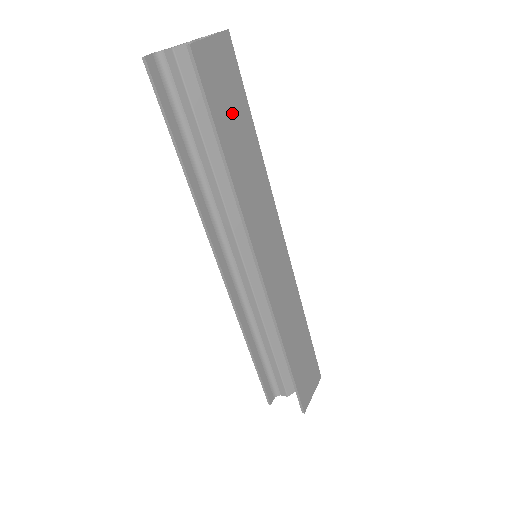
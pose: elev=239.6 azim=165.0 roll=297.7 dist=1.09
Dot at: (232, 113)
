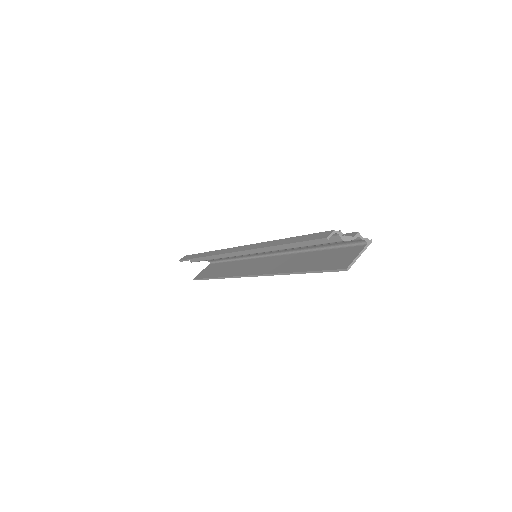
Dot at: occluded
